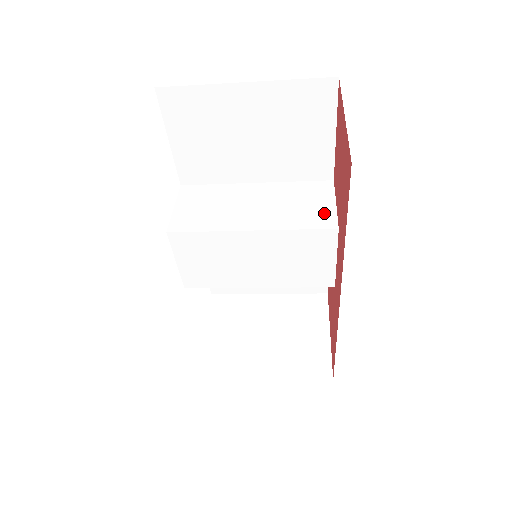
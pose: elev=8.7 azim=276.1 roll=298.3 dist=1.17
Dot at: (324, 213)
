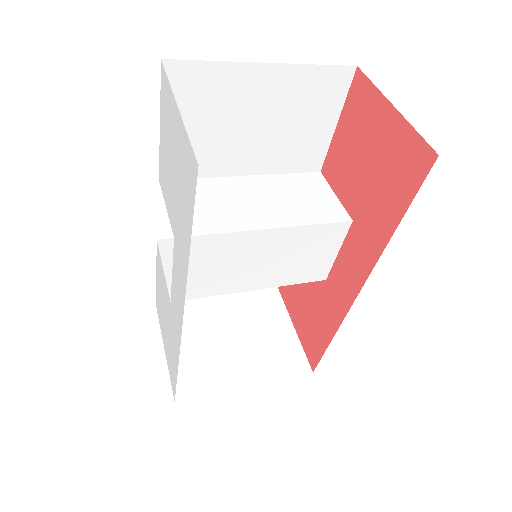
Dot at: (331, 206)
